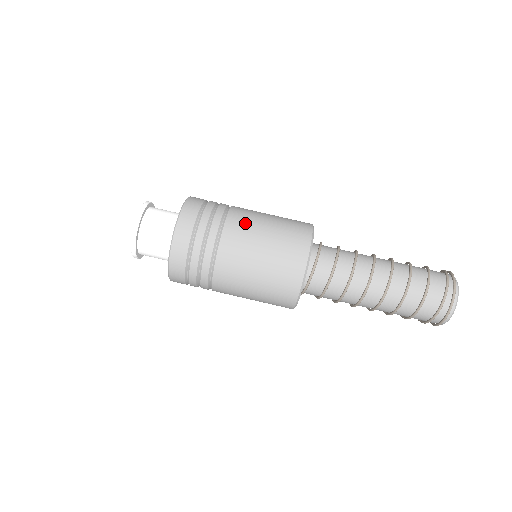
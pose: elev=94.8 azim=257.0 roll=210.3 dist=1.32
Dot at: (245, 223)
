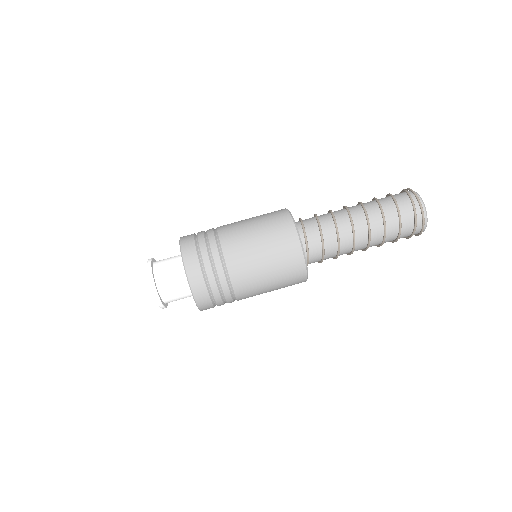
Dot at: (236, 236)
